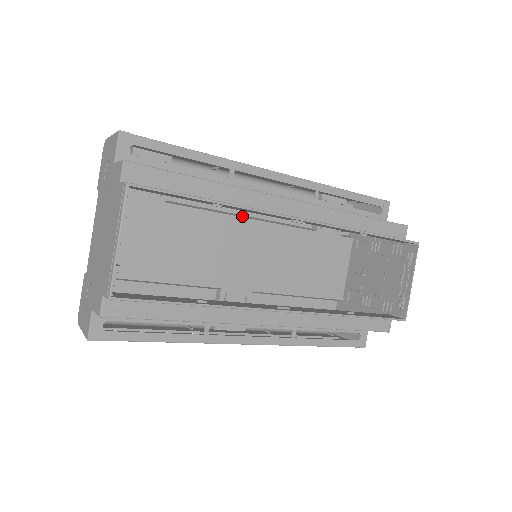
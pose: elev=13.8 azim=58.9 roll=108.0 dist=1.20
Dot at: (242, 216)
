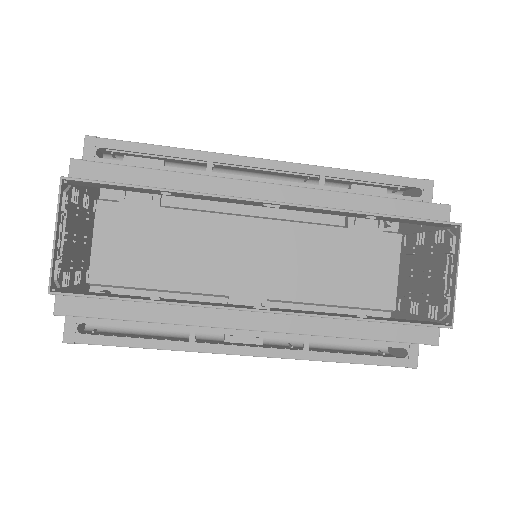
Dot at: (250, 216)
